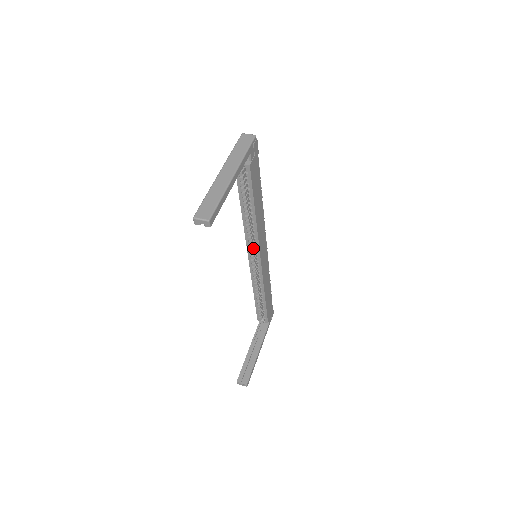
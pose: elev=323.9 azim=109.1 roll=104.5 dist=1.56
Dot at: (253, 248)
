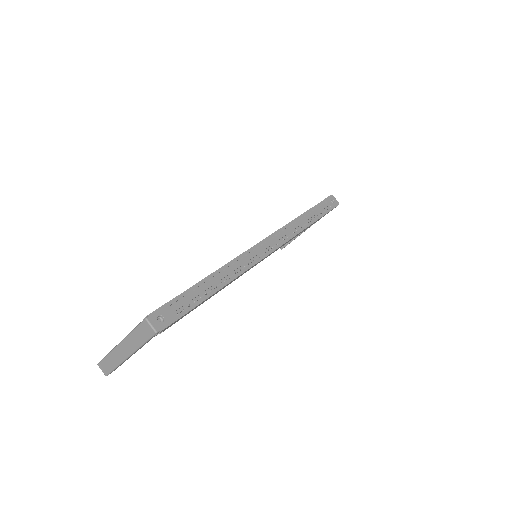
Dot at: occluded
